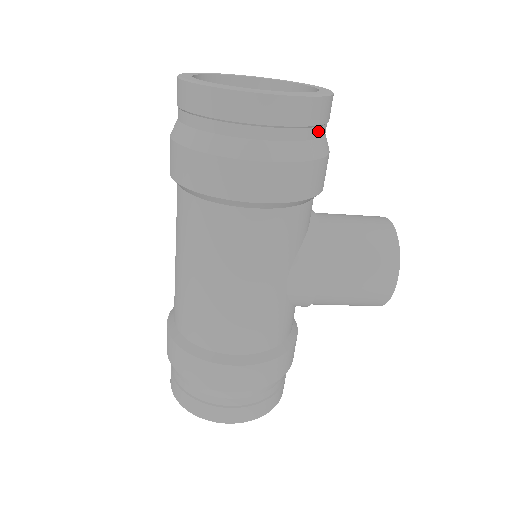
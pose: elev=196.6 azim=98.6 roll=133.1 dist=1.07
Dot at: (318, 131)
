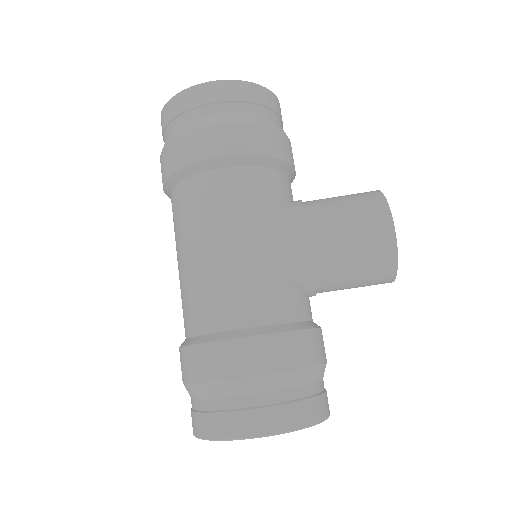
Dot at: (266, 111)
